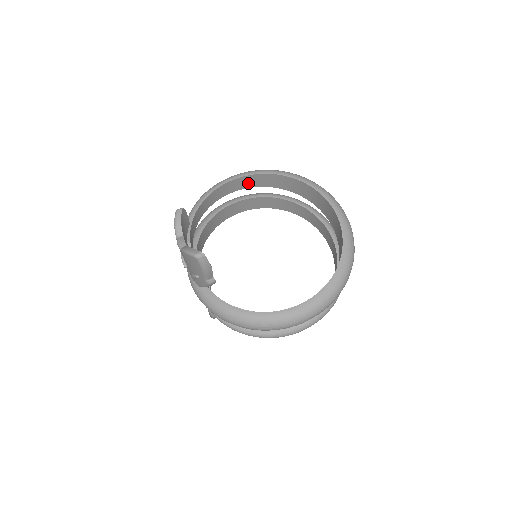
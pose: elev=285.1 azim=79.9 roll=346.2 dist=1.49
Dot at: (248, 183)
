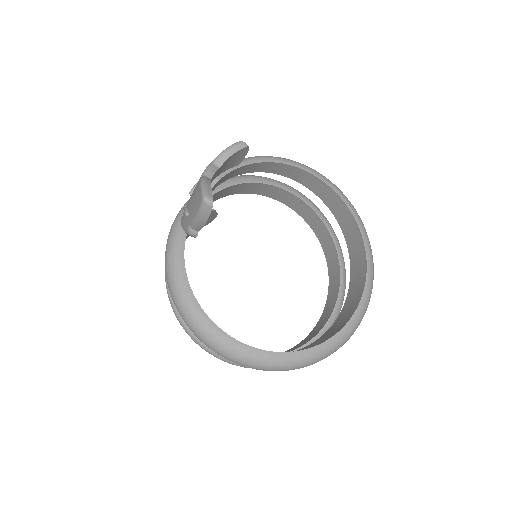
Dot at: (324, 194)
